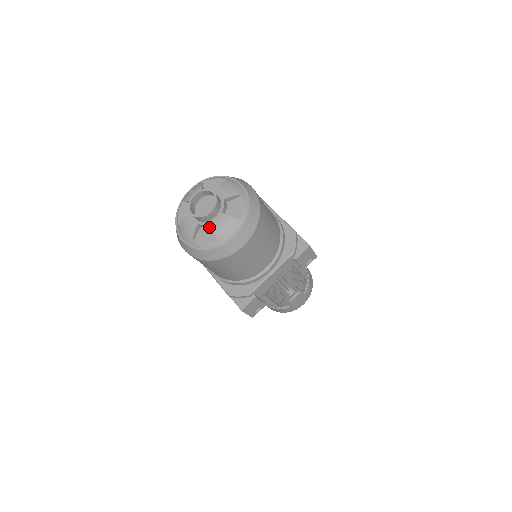
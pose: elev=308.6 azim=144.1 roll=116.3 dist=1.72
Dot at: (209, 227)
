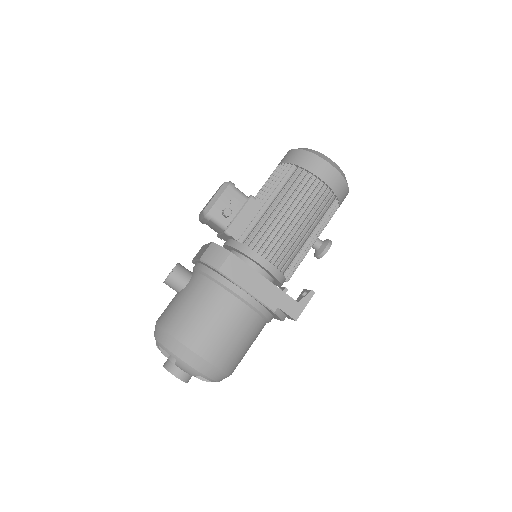
Dot at: occluded
